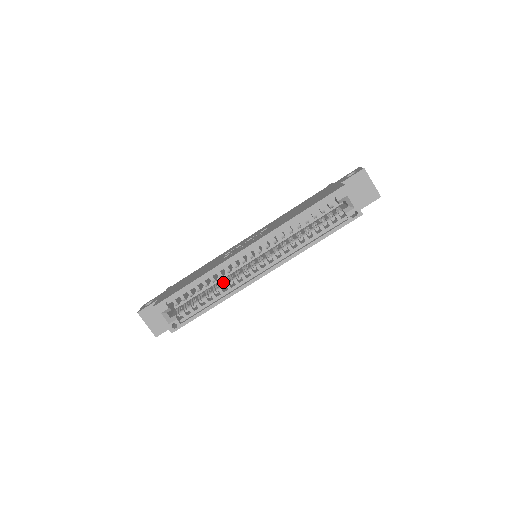
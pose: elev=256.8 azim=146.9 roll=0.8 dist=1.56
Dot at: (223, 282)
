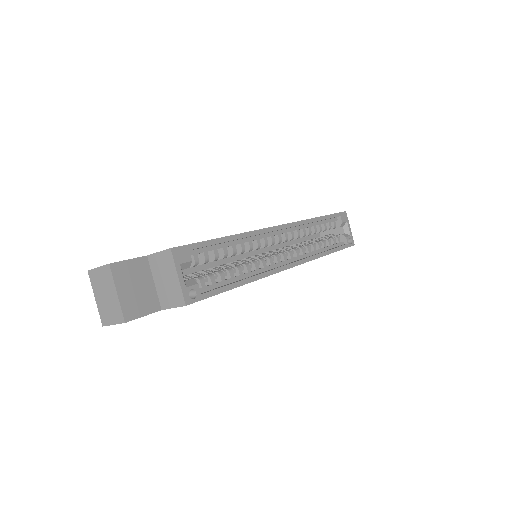
Dot at: occluded
